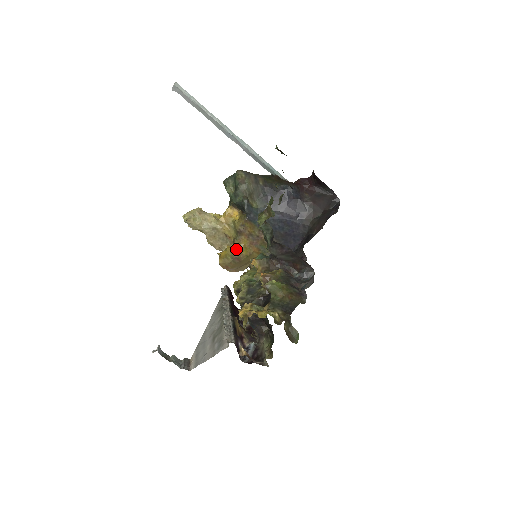
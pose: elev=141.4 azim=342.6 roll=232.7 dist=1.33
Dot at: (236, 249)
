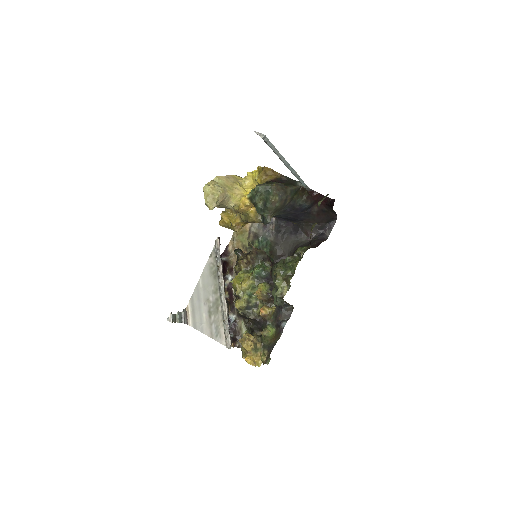
Dot at: (239, 226)
